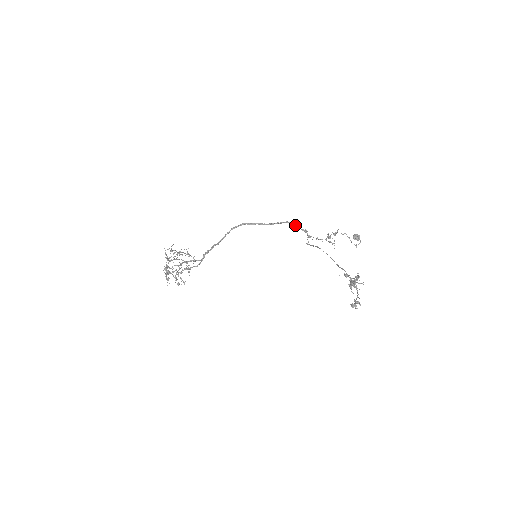
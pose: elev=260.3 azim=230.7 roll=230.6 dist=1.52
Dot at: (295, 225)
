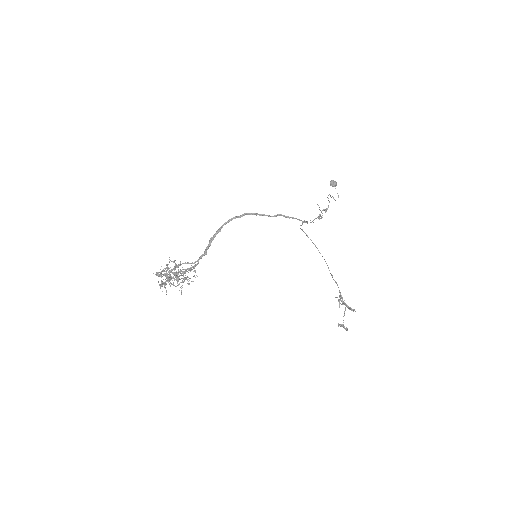
Dot at: (299, 220)
